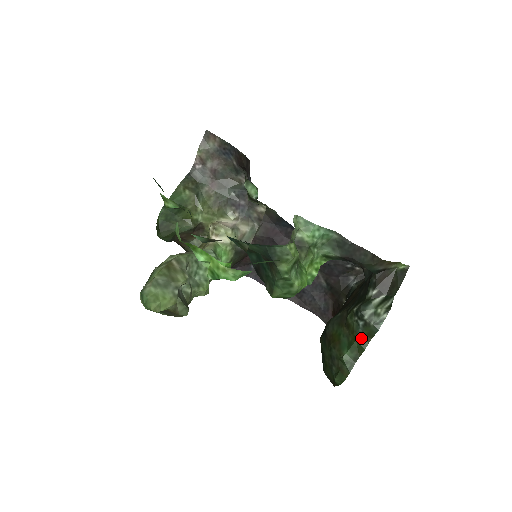
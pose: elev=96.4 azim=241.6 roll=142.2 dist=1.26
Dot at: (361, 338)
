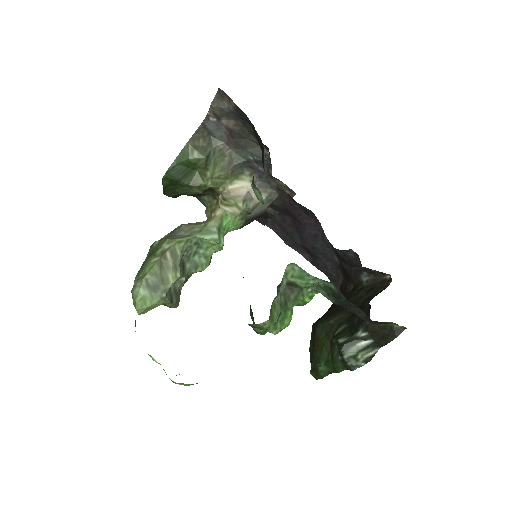
Dot at: (338, 364)
